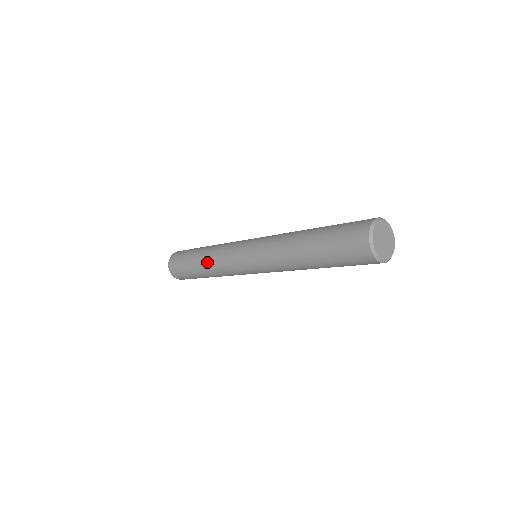
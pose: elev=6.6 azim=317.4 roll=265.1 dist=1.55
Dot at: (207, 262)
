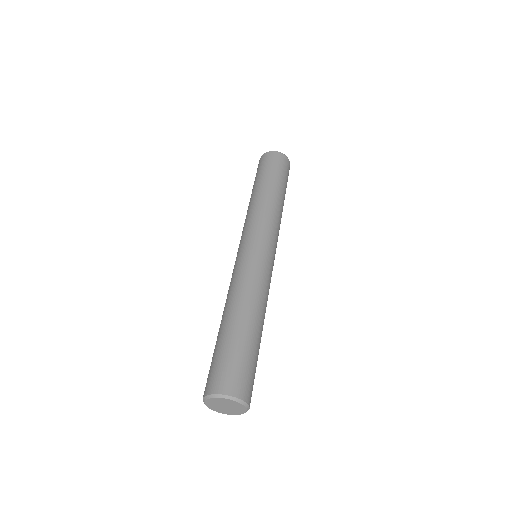
Dot at: (250, 204)
